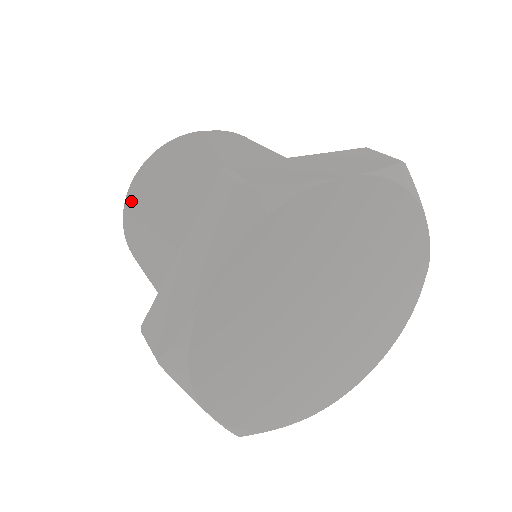
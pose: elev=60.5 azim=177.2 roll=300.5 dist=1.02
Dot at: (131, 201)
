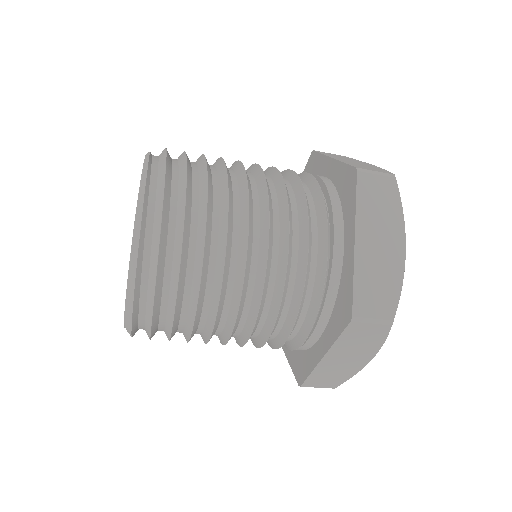
Dot at: (151, 332)
